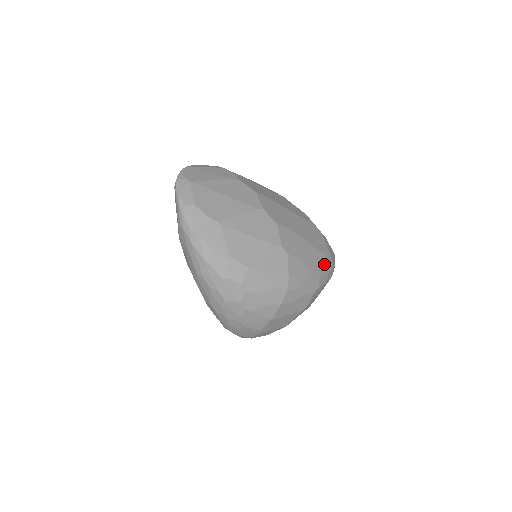
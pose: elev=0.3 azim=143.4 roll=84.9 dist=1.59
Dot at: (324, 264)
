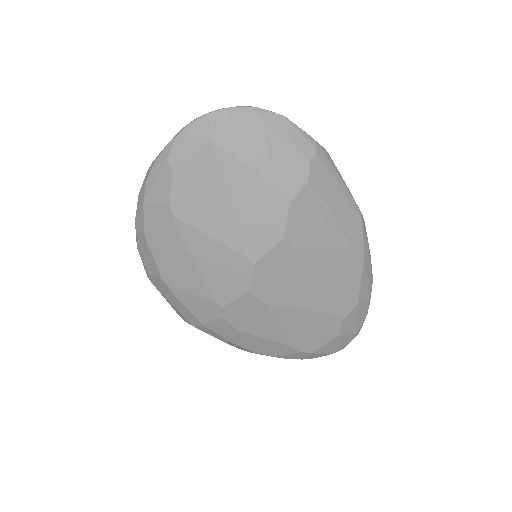
Dot at: (282, 353)
